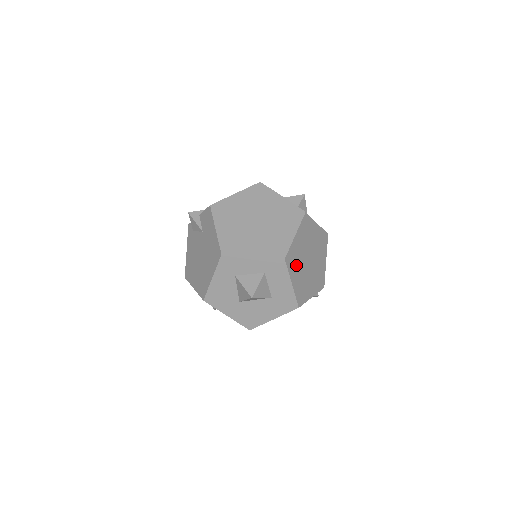
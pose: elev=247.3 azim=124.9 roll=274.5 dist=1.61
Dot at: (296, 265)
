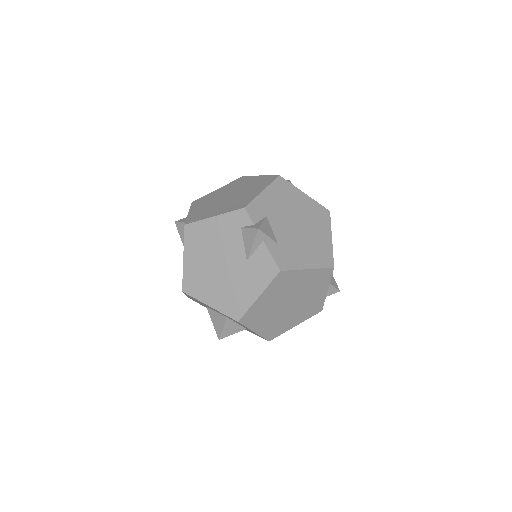
Dot at: occluded
